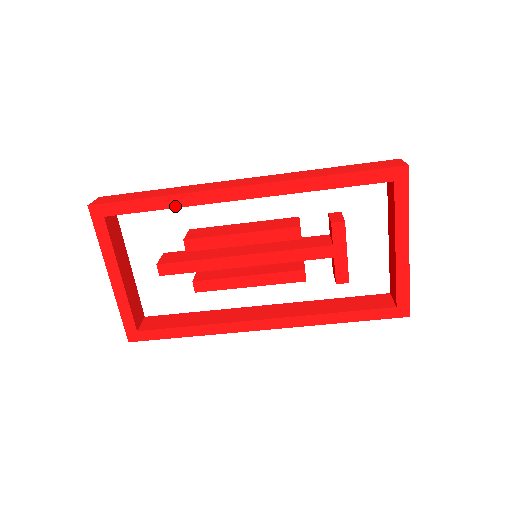
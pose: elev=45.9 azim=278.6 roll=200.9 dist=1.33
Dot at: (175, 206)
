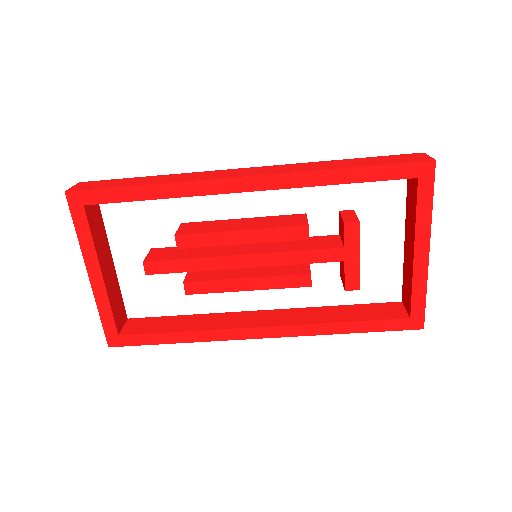
Dot at: (166, 196)
